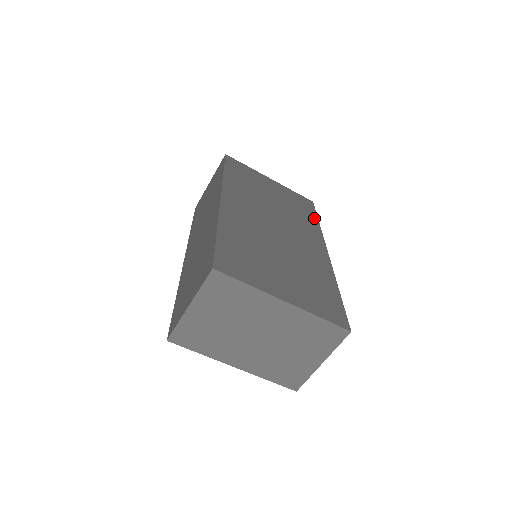
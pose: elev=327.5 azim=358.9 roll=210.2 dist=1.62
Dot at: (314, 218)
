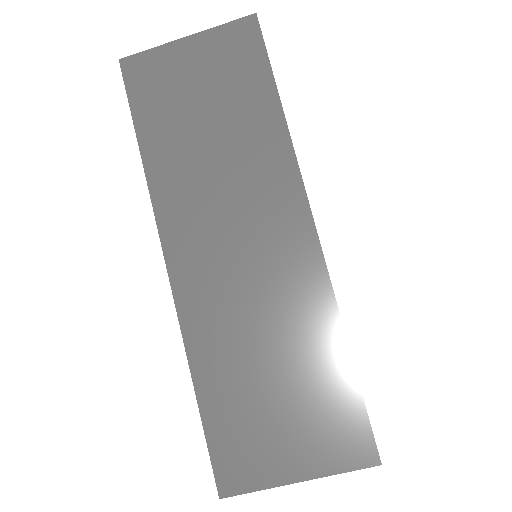
Dot at: occluded
